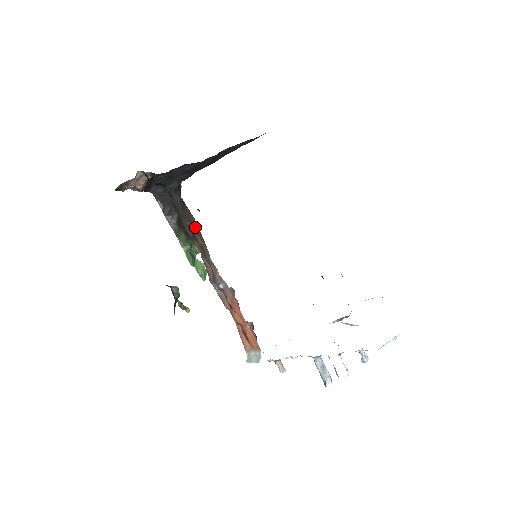
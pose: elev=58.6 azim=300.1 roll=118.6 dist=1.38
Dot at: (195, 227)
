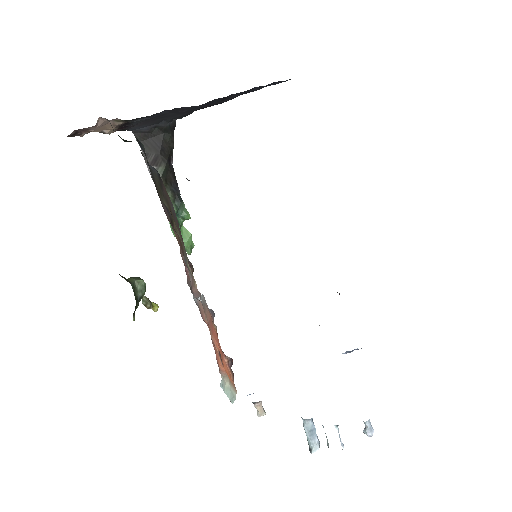
Dot at: (173, 216)
